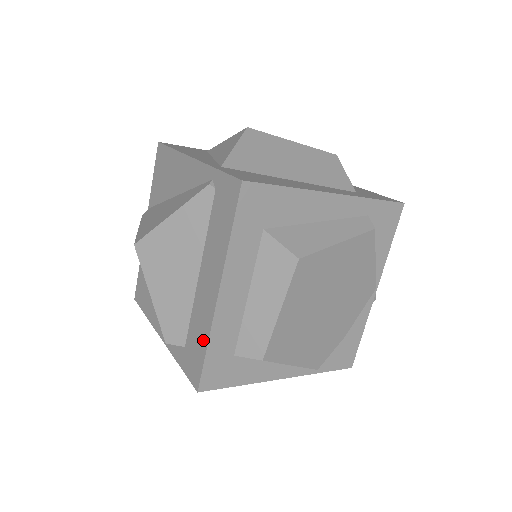
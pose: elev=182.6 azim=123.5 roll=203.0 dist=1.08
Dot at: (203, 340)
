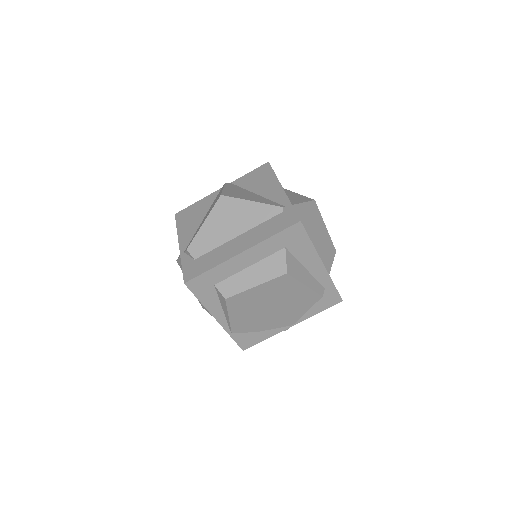
Dot at: (211, 264)
